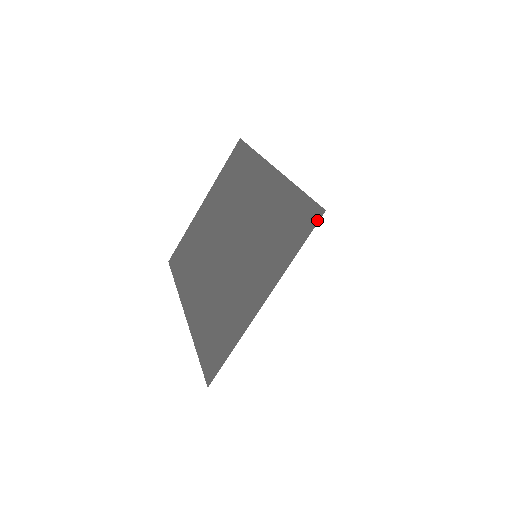
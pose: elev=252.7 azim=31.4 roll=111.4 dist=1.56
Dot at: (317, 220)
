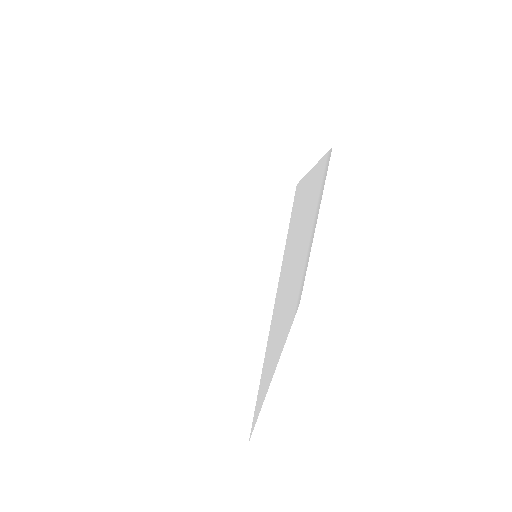
Dot at: occluded
